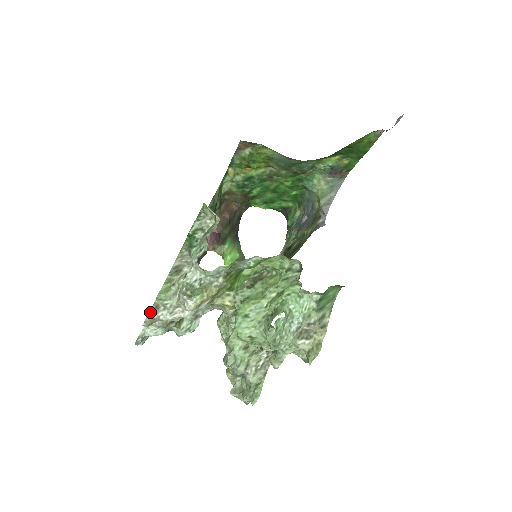
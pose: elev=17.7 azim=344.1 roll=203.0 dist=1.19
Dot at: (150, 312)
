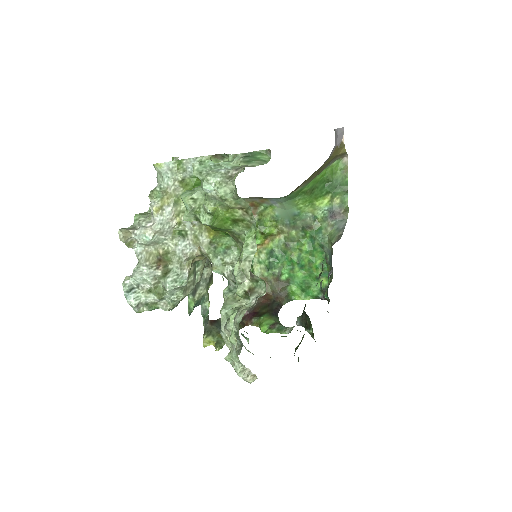
Dot at: (127, 229)
